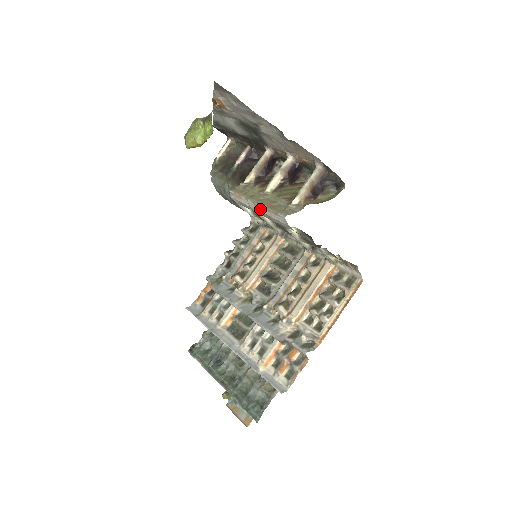
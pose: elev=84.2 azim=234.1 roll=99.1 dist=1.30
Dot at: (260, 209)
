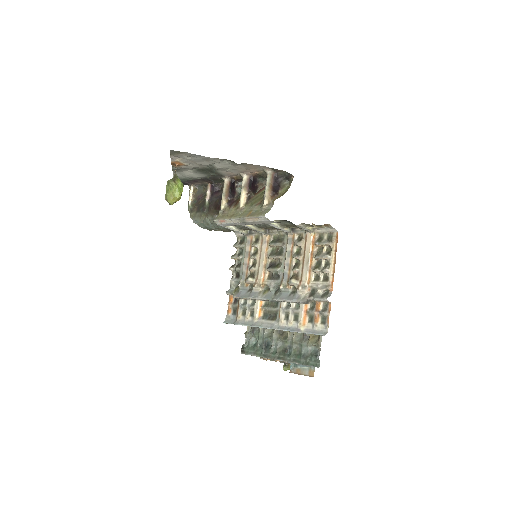
Dot at: (244, 221)
